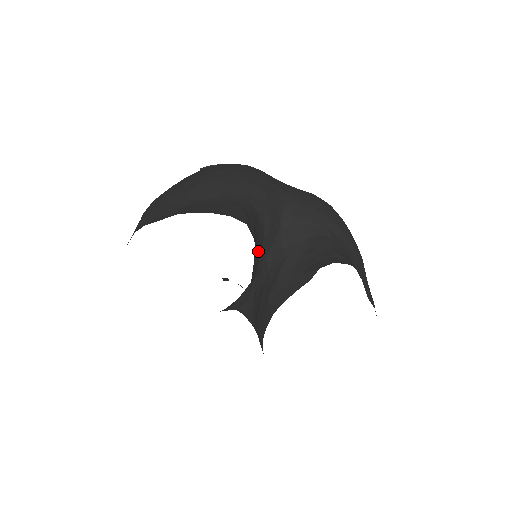
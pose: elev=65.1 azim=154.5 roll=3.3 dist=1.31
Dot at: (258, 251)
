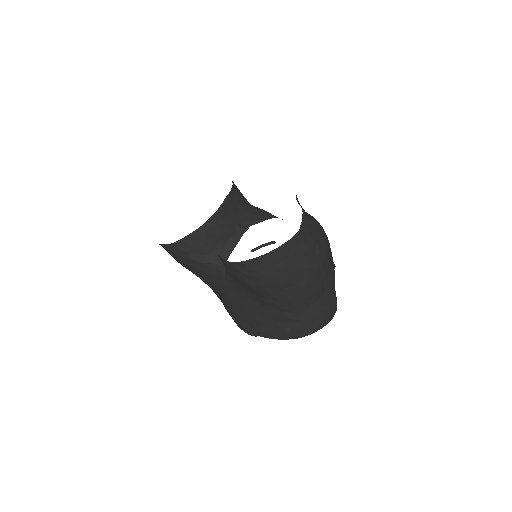
Dot at: (242, 212)
